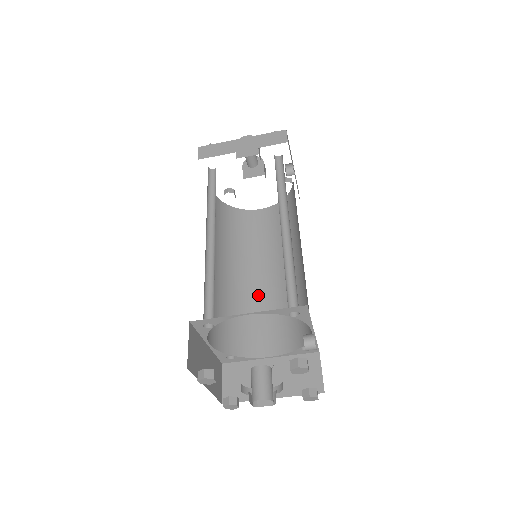
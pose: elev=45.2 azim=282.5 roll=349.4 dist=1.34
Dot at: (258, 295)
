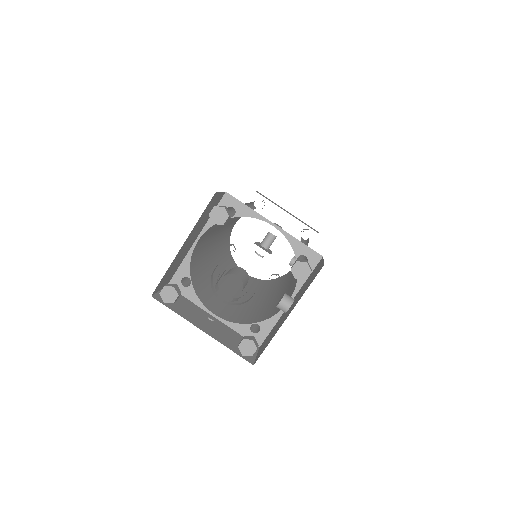
Dot at: (223, 290)
